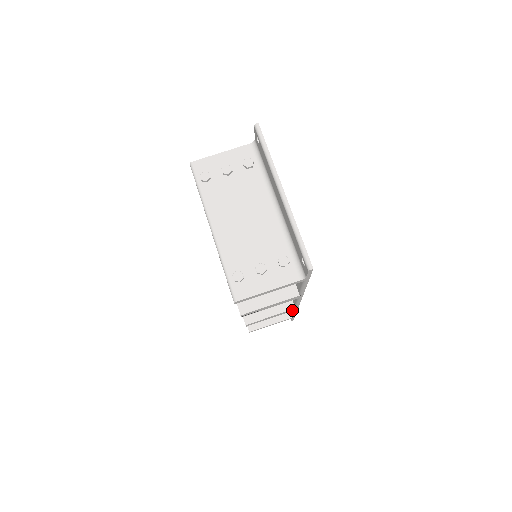
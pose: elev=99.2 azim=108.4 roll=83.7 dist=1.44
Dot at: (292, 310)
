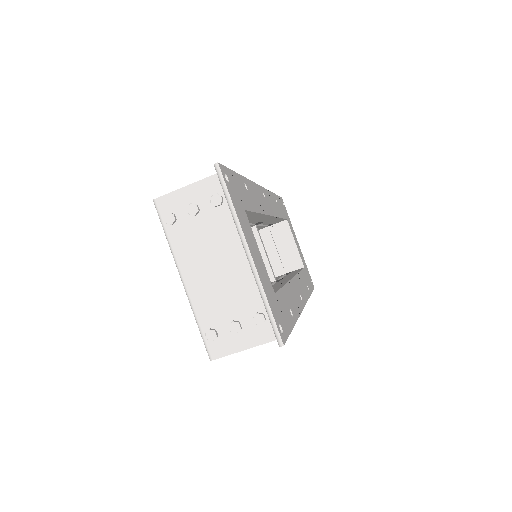
Dot at: occluded
